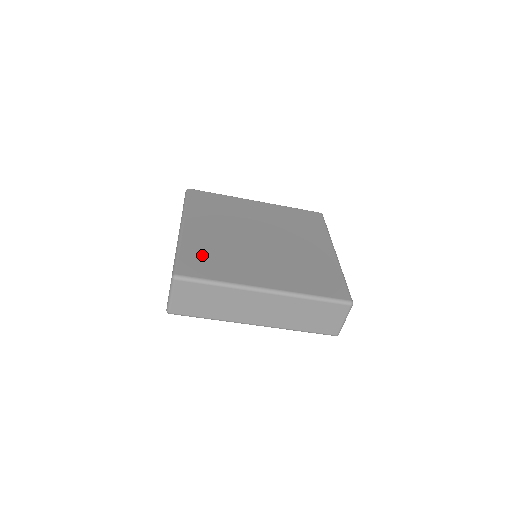
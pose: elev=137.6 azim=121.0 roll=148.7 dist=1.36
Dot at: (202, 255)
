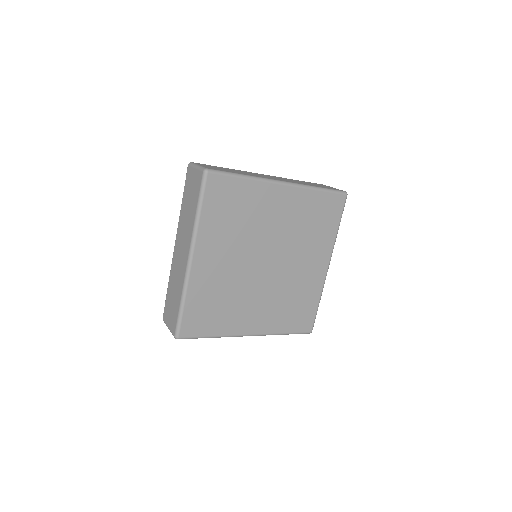
Dot at: (205, 305)
